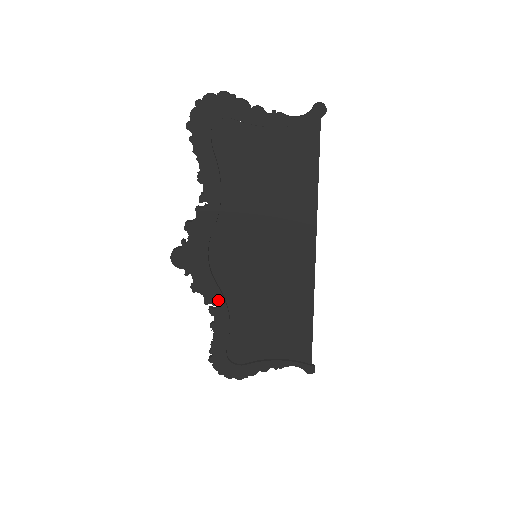
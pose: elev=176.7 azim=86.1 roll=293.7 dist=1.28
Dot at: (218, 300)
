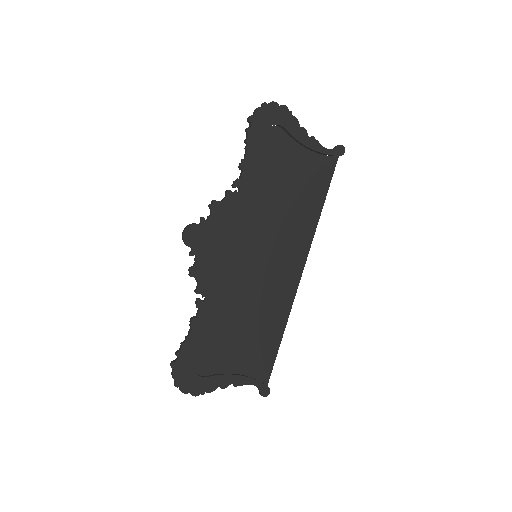
Dot at: (210, 291)
